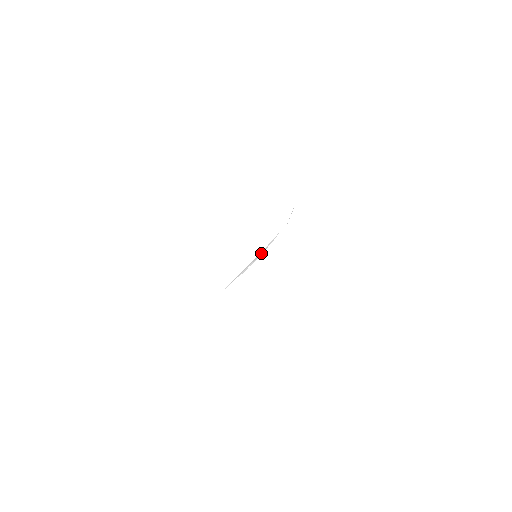
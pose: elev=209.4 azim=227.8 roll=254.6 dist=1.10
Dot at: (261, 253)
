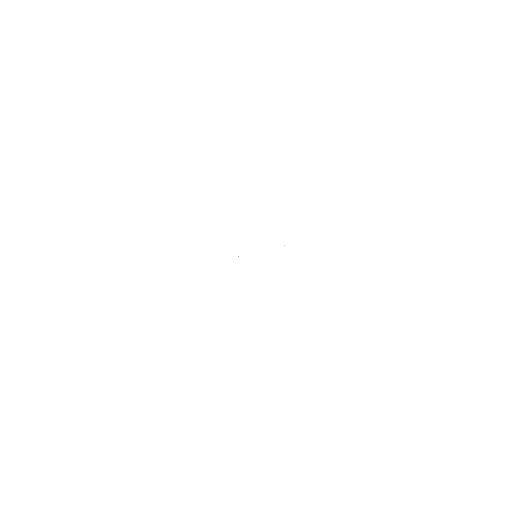
Dot at: occluded
